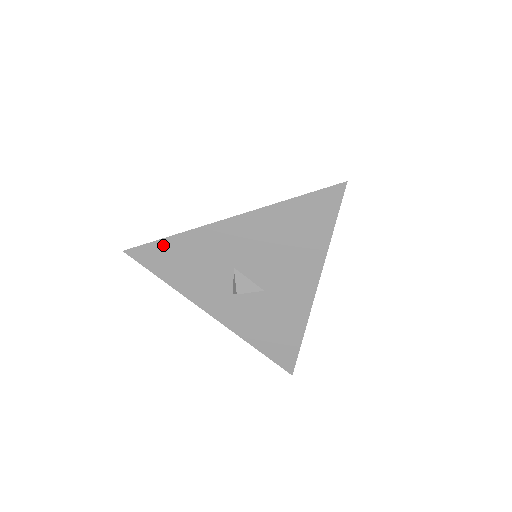
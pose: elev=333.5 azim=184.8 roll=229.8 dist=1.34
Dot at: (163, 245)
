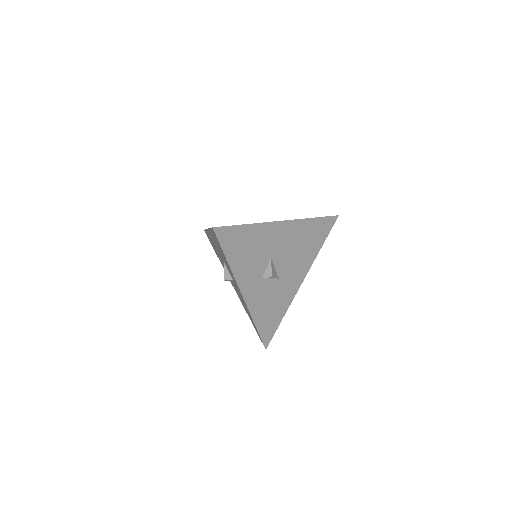
Dot at: (240, 230)
